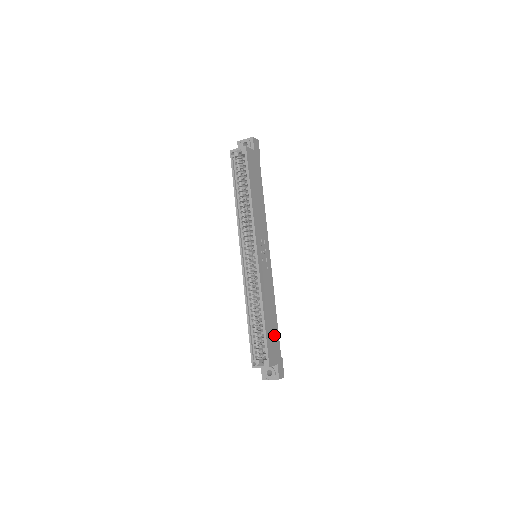
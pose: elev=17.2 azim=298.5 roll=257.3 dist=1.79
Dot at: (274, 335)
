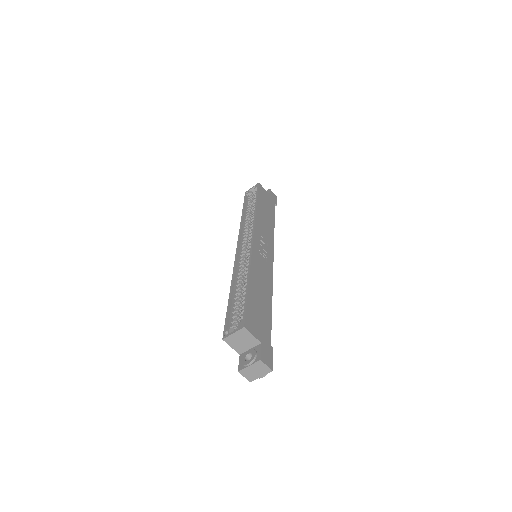
Dot at: (263, 314)
